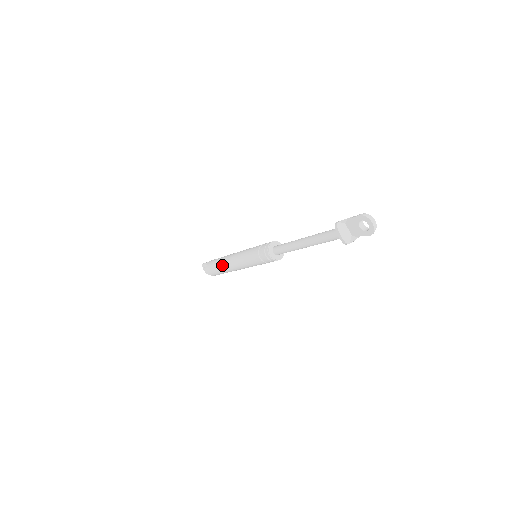
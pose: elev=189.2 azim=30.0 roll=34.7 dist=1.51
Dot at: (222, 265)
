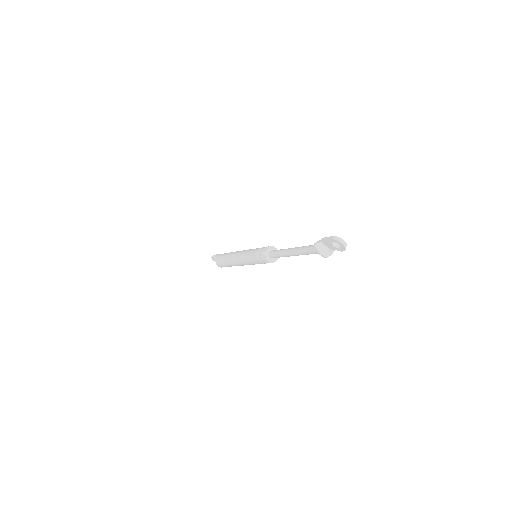
Dot at: (229, 263)
